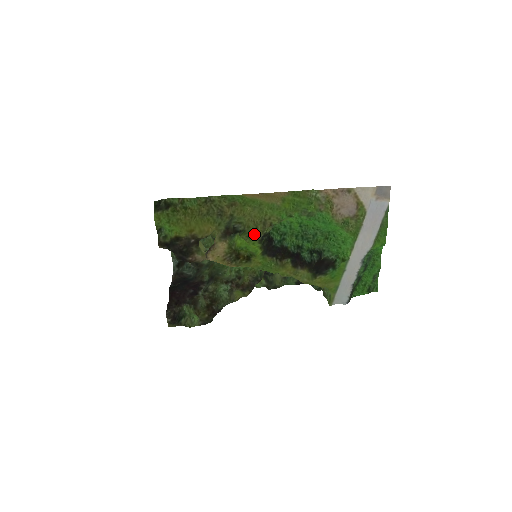
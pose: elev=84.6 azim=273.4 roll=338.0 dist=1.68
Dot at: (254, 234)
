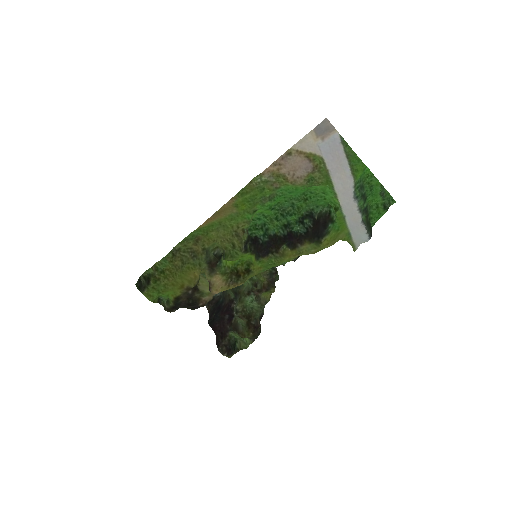
Dot at: (235, 251)
